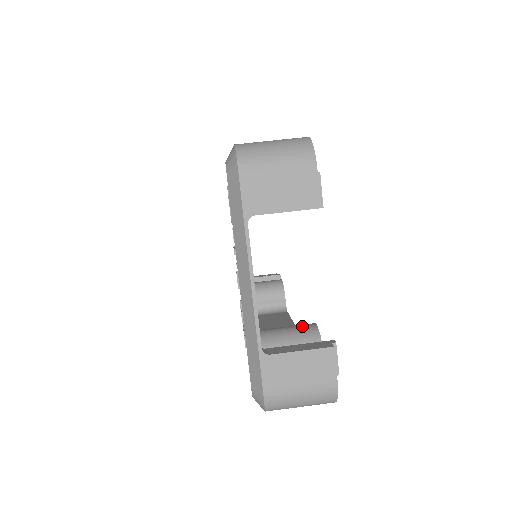
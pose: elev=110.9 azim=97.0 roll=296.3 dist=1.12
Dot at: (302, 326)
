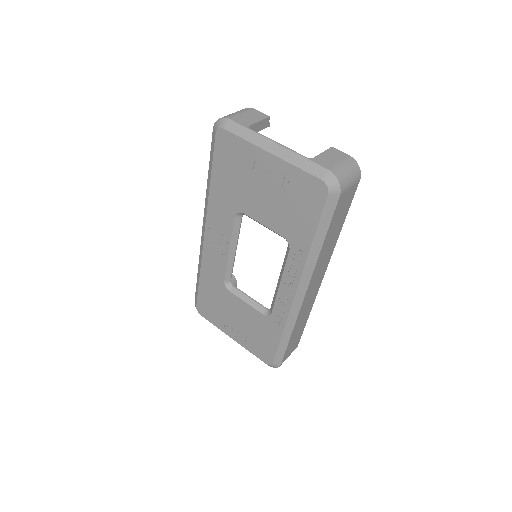
Dot at: occluded
